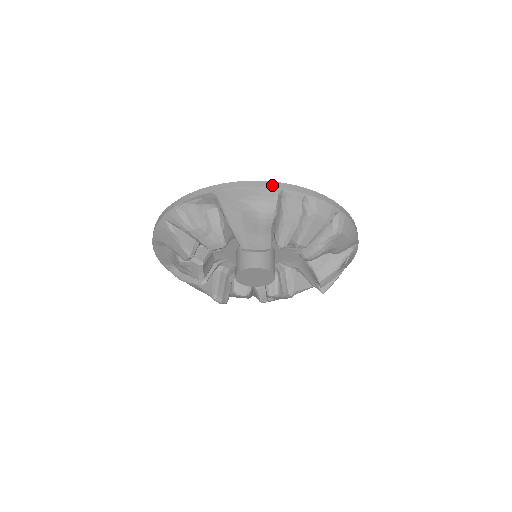
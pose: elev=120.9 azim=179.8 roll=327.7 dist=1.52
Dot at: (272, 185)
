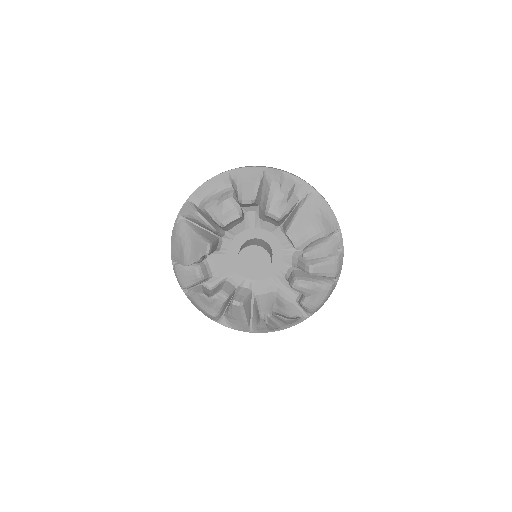
Dot at: (338, 223)
